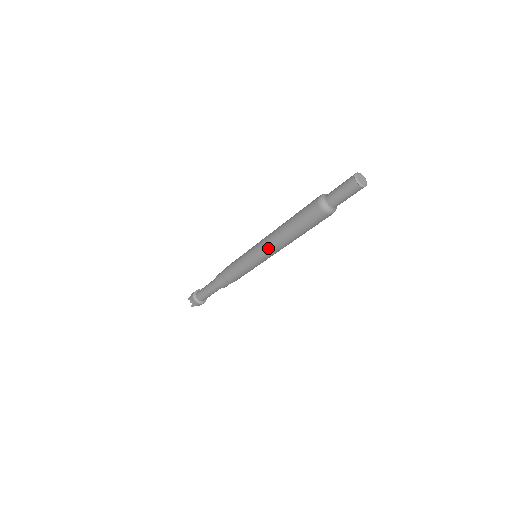
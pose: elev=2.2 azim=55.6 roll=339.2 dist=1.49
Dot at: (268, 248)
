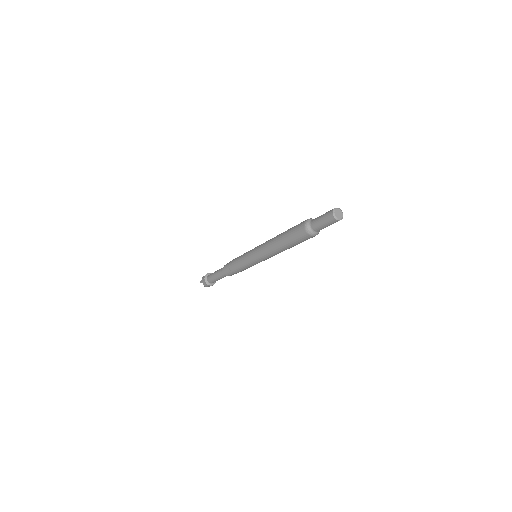
Dot at: (266, 255)
